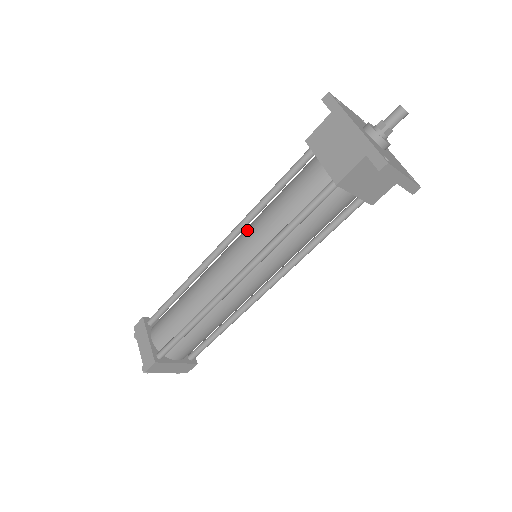
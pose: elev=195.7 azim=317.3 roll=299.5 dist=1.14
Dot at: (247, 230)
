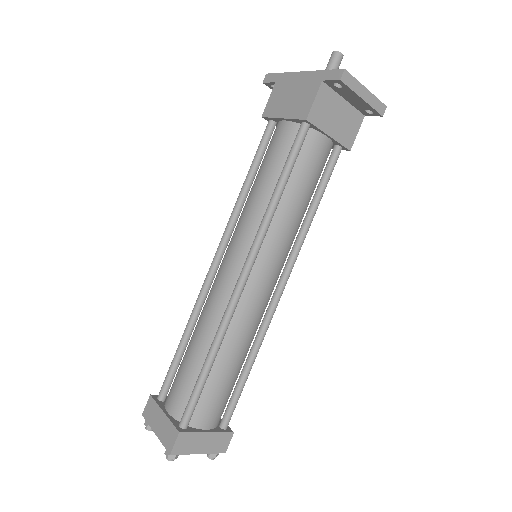
Dot at: occluded
